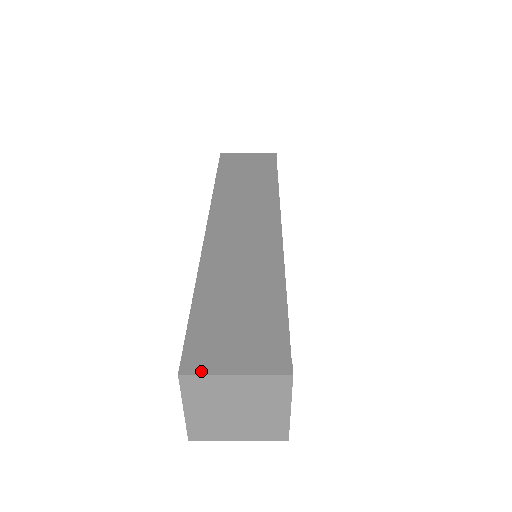
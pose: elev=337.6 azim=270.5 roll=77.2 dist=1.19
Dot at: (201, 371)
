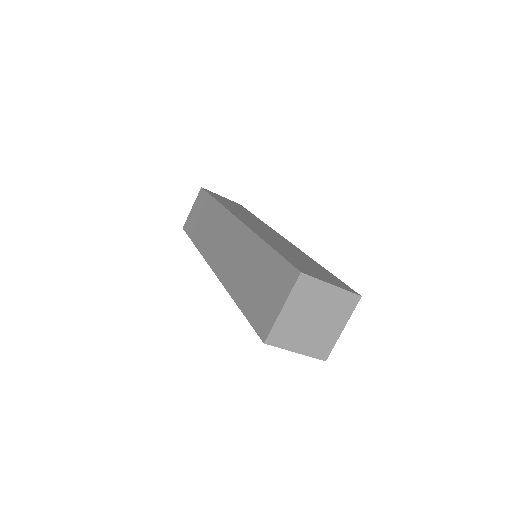
Dot at: (312, 276)
